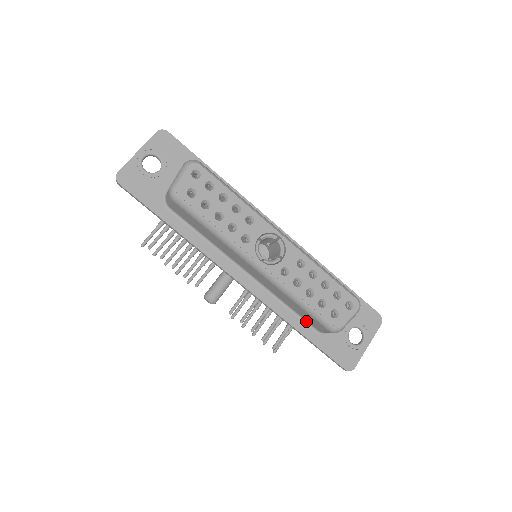
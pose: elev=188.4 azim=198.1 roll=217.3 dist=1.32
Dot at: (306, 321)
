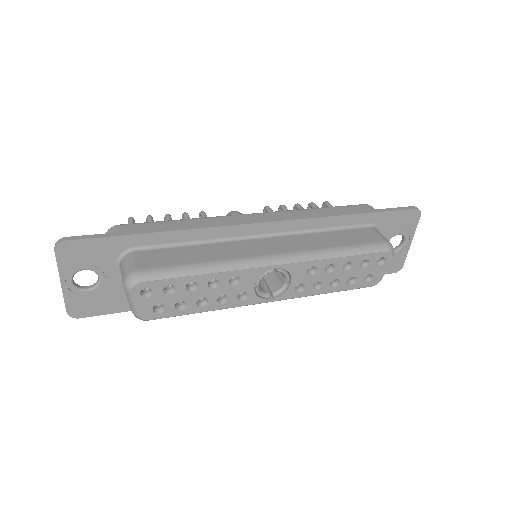
Dot at: occluded
